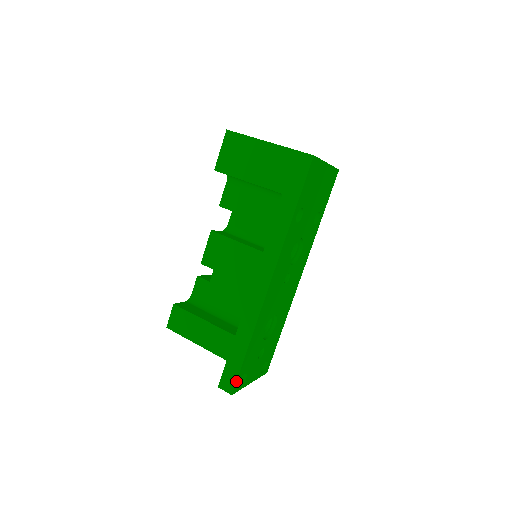
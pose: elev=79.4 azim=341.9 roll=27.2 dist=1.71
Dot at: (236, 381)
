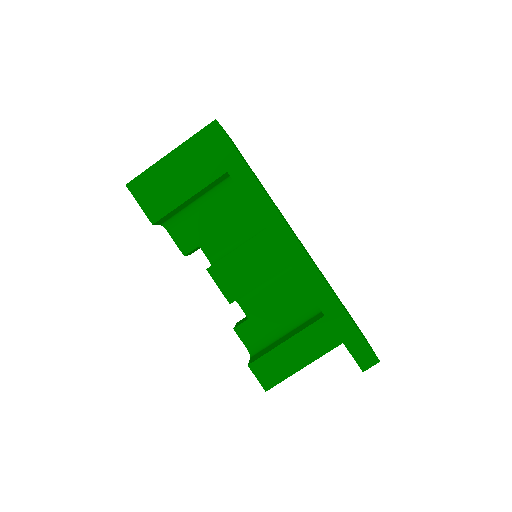
Dot at: (369, 346)
